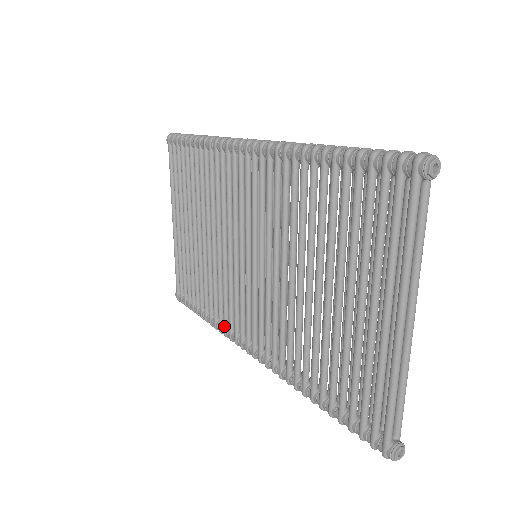
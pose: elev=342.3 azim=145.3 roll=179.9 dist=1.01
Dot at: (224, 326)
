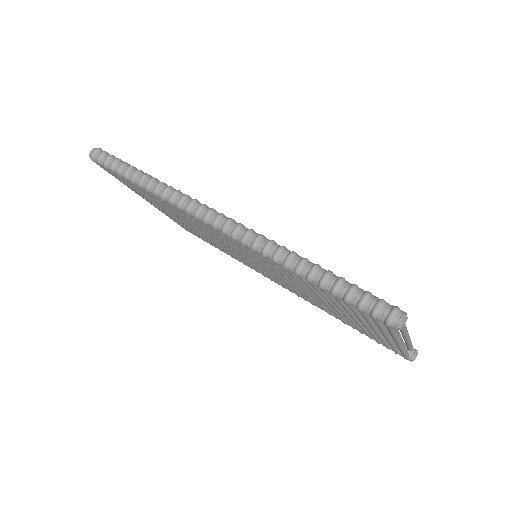
Dot at: occluded
